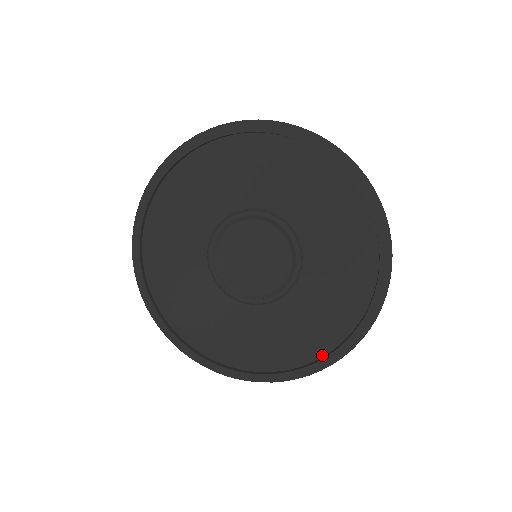
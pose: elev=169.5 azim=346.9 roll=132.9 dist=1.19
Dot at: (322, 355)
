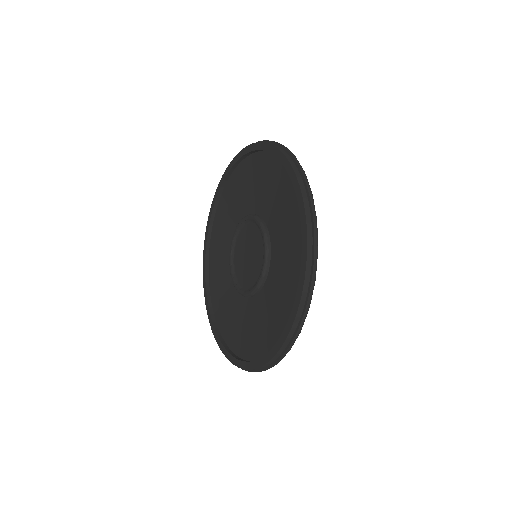
Dot at: occluded
